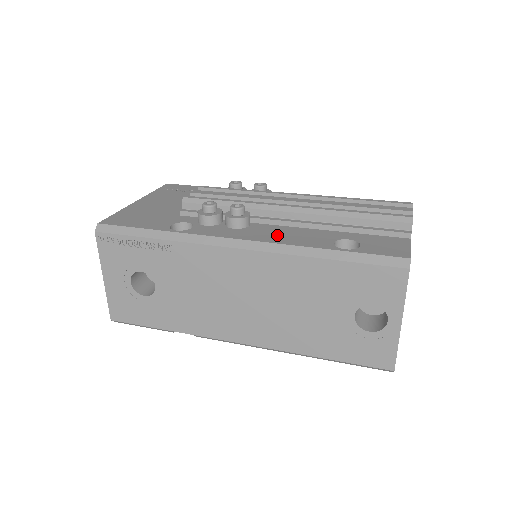
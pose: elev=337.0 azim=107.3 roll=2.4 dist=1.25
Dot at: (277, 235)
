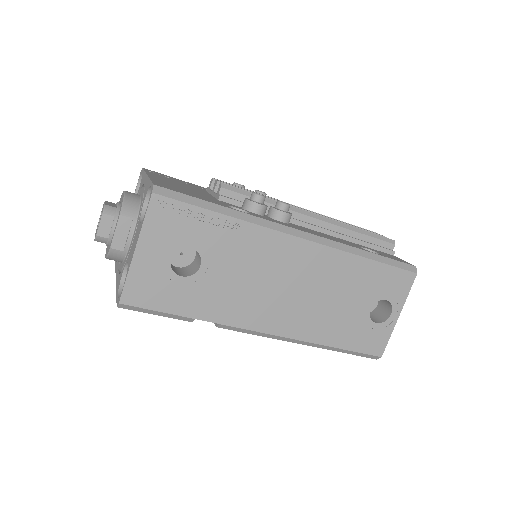
Dot at: (321, 234)
